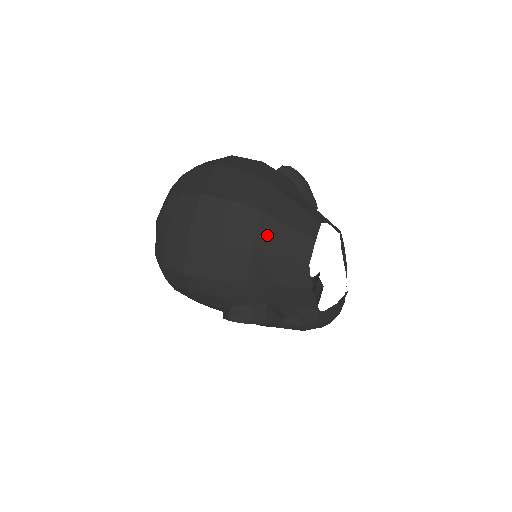
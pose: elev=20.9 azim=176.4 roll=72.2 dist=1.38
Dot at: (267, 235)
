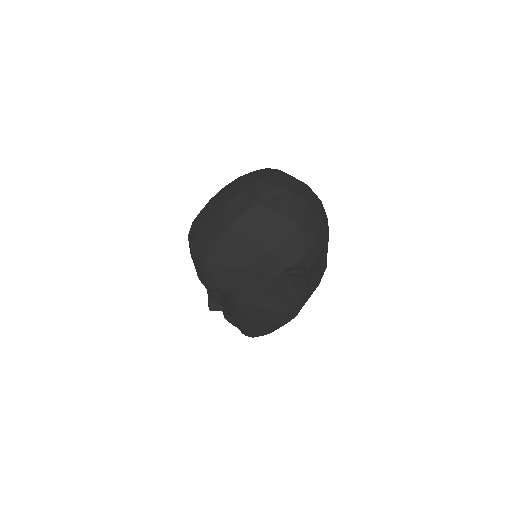
Dot at: occluded
